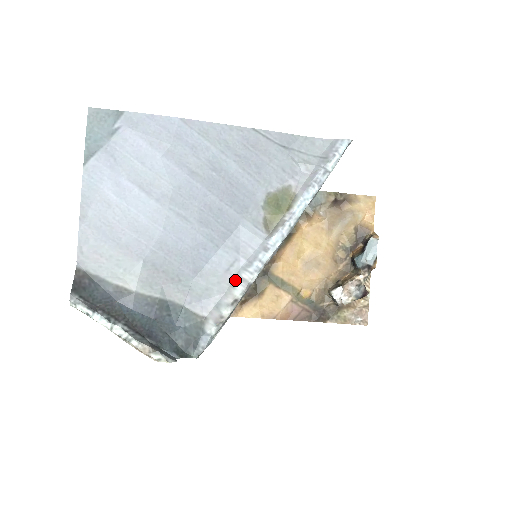
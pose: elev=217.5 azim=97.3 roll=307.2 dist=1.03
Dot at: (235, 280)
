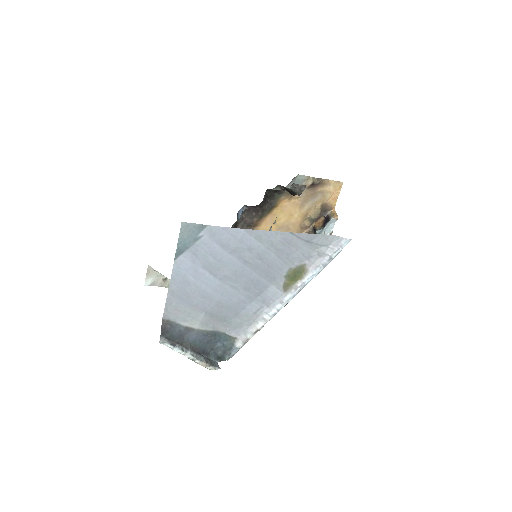
Dot at: (259, 318)
